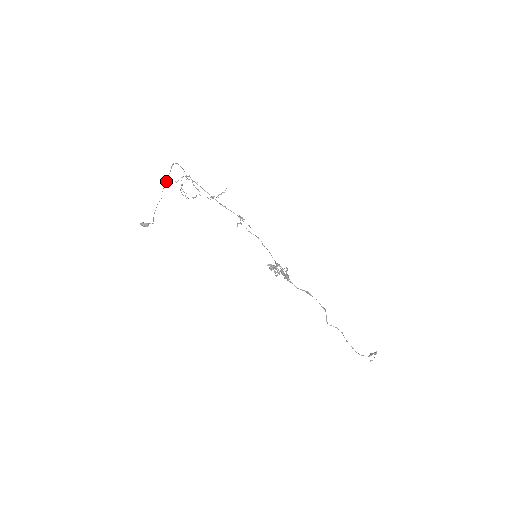
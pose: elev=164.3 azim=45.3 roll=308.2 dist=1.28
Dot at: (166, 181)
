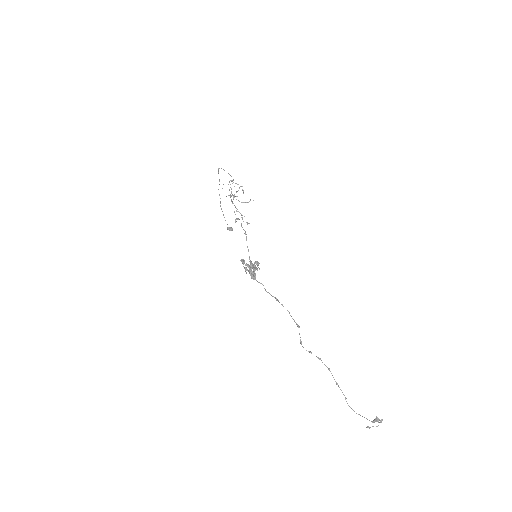
Dot at: occluded
